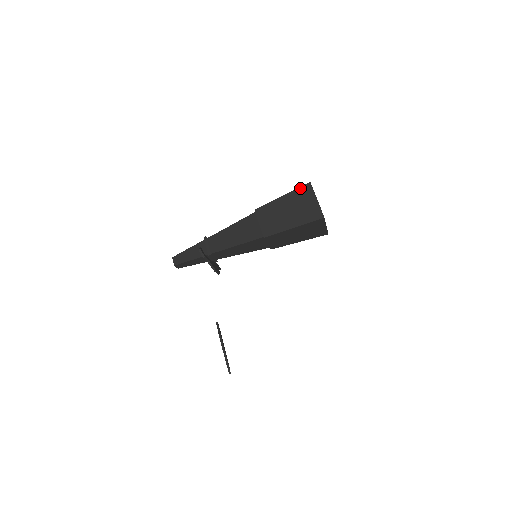
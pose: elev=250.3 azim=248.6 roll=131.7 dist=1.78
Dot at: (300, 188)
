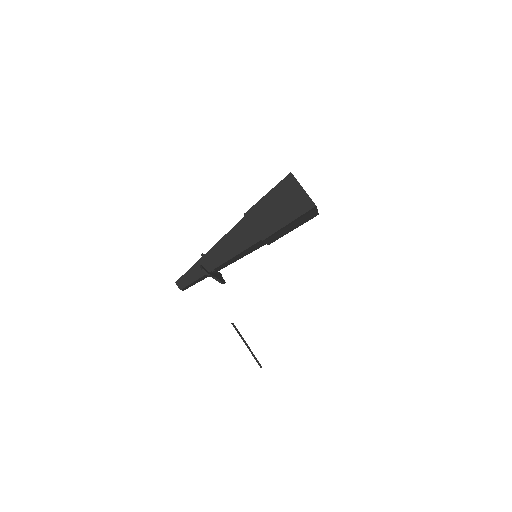
Dot at: (283, 181)
